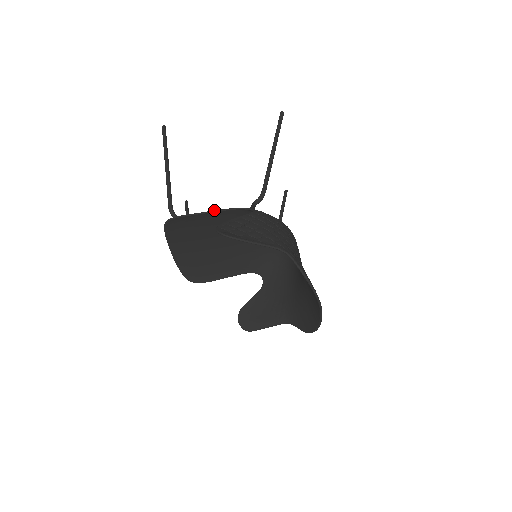
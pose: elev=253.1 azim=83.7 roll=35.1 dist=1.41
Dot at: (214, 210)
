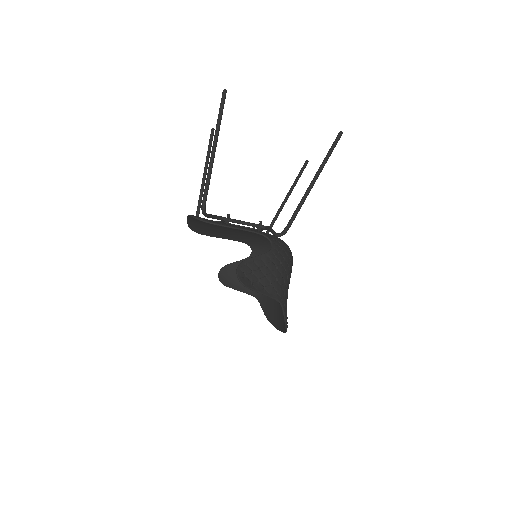
Dot at: (240, 228)
